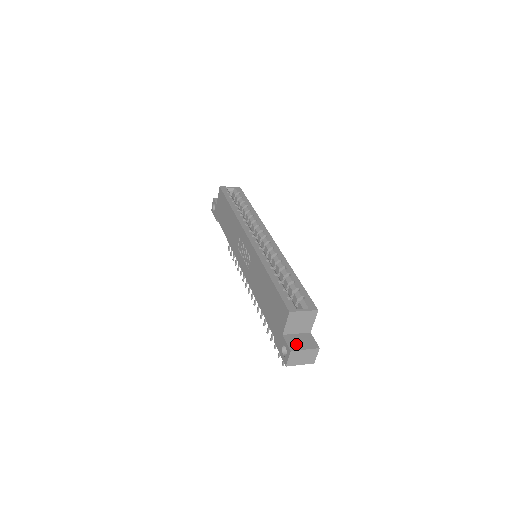
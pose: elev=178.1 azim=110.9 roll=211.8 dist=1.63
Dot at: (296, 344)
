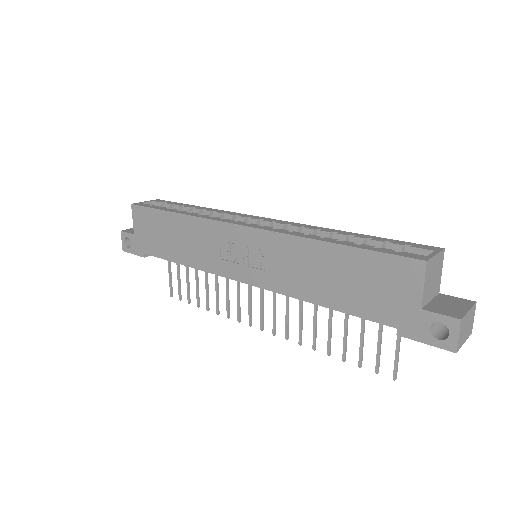
Dot at: (451, 310)
